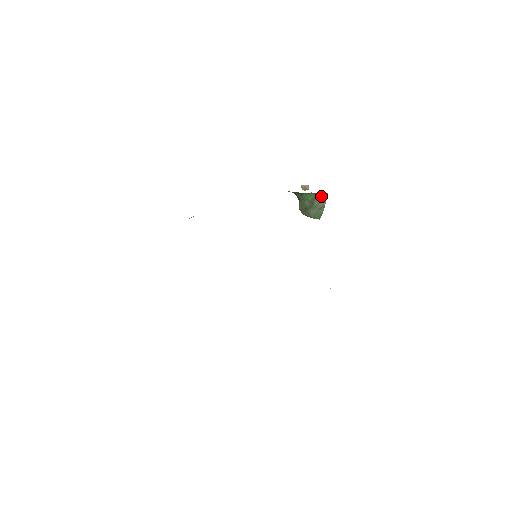
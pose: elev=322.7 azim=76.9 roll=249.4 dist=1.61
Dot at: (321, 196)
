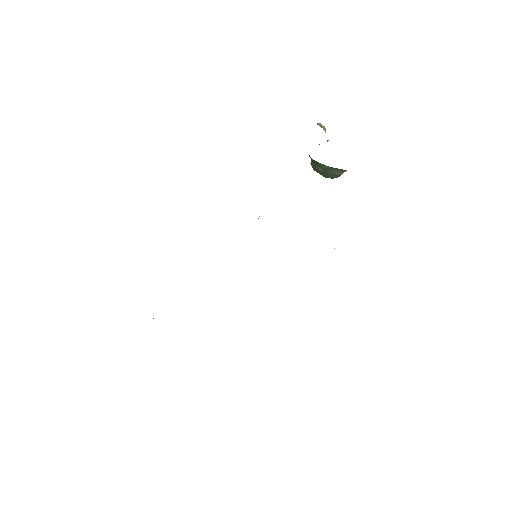
Dot at: (338, 170)
